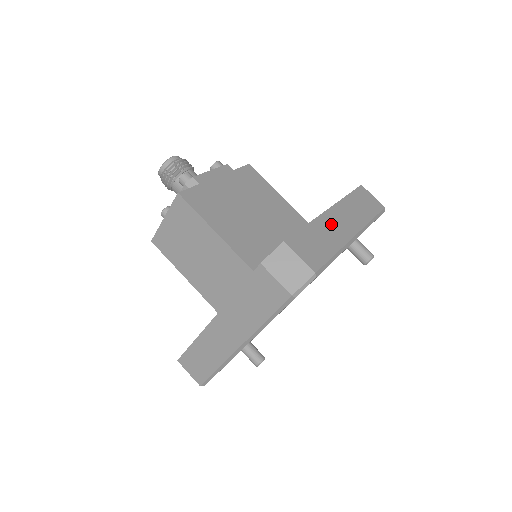
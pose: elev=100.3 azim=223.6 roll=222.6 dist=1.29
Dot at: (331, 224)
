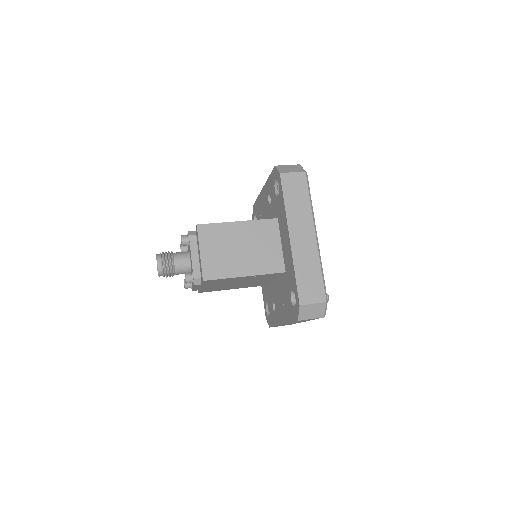
Dot at: occluded
